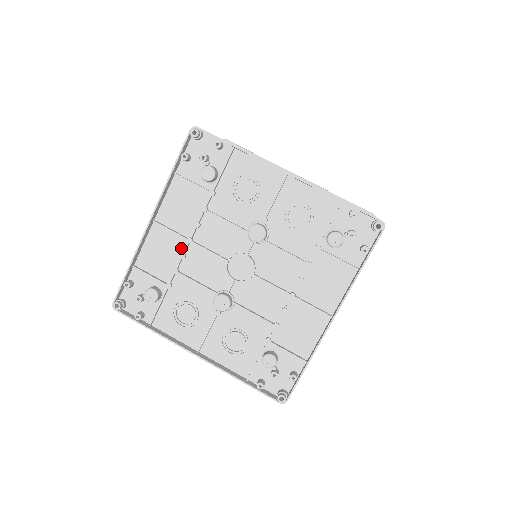
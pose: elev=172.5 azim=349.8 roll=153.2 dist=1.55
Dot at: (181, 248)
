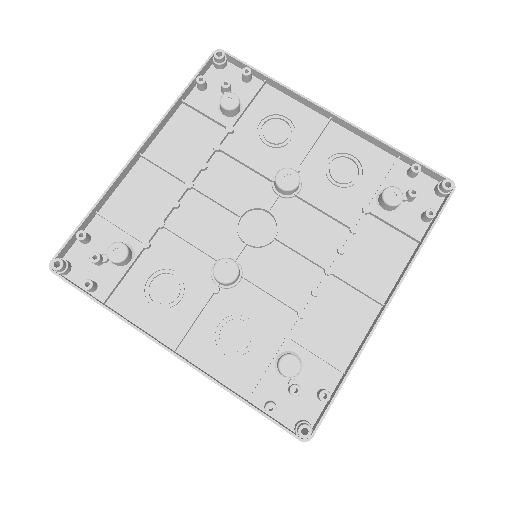
Dot at: (174, 195)
